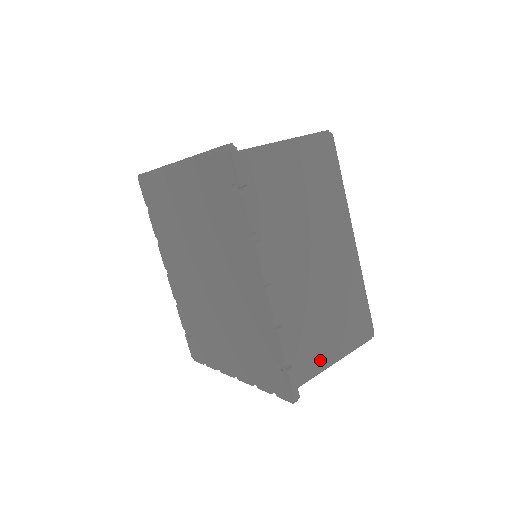
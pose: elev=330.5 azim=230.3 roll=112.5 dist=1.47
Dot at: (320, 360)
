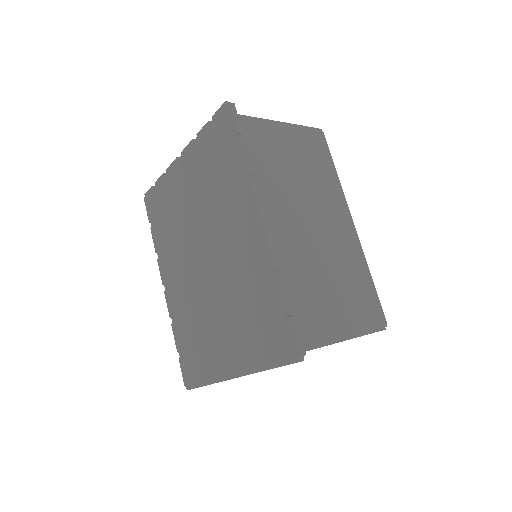
Dot at: (327, 328)
